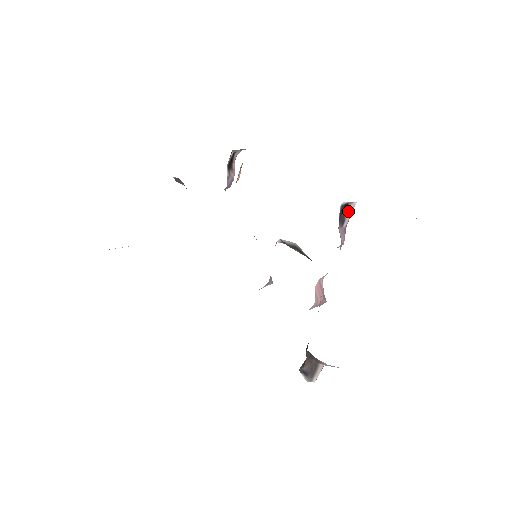
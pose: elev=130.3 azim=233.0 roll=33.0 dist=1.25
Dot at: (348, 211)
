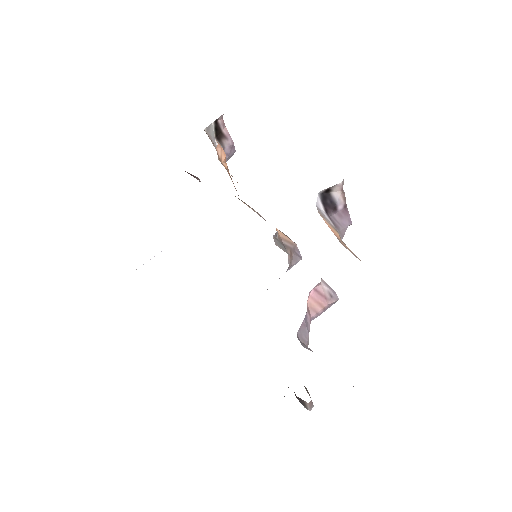
Dot at: (336, 193)
